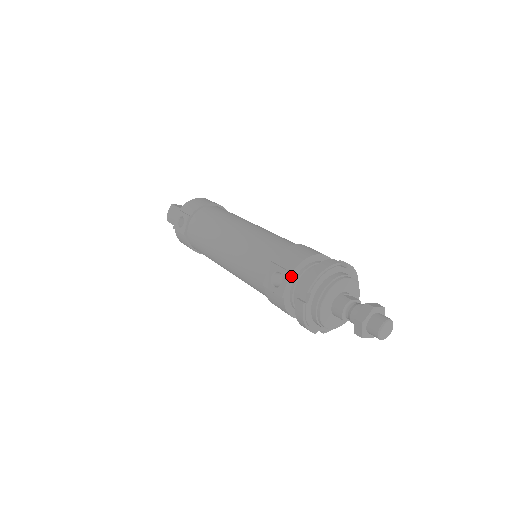
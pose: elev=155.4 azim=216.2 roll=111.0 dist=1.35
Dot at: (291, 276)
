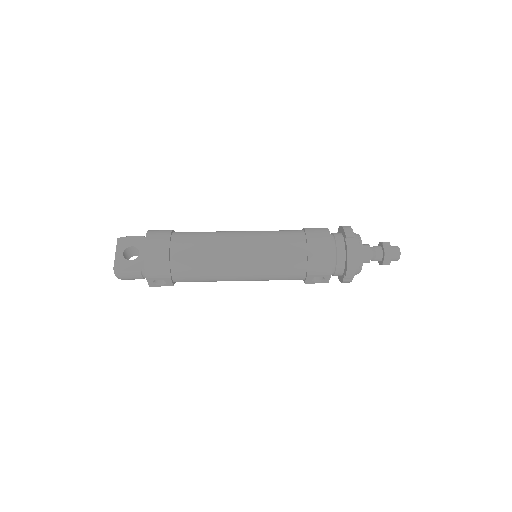
Dot at: (331, 274)
